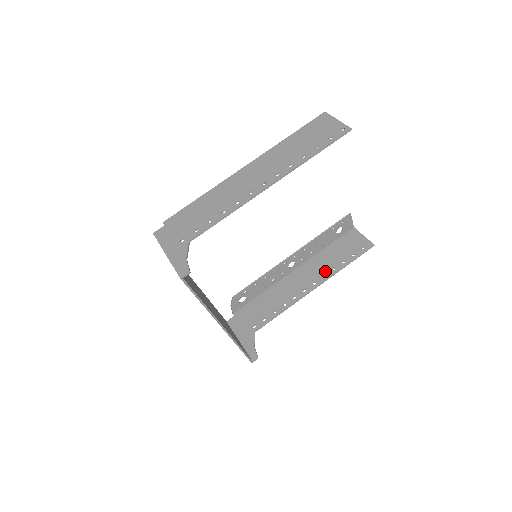
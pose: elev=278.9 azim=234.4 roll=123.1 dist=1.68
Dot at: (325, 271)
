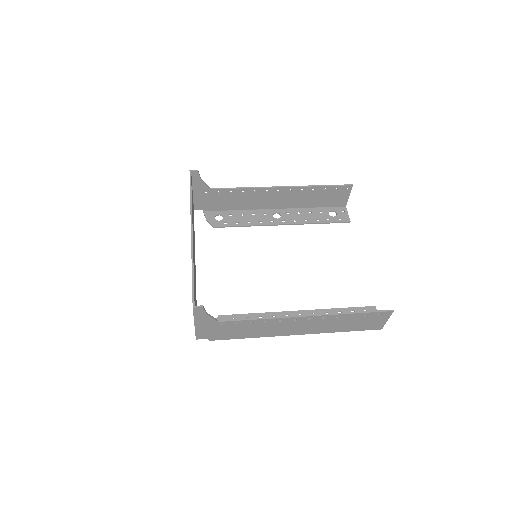
Dot at: (327, 318)
